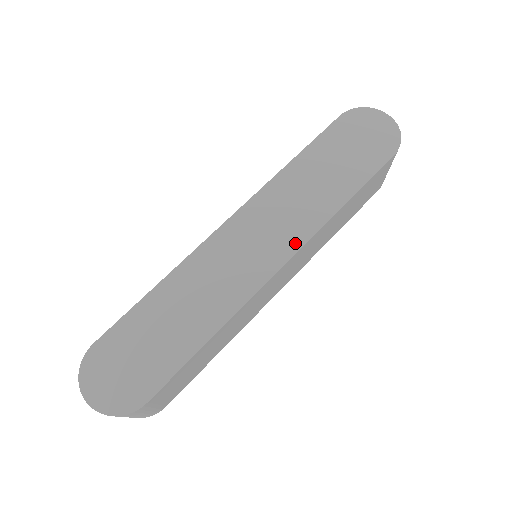
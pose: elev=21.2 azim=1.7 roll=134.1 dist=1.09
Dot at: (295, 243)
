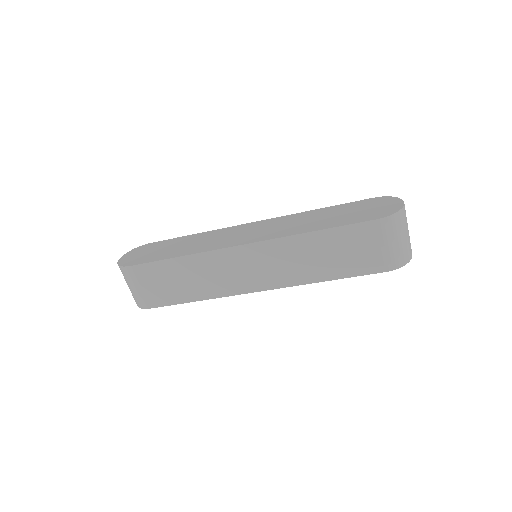
Dot at: (263, 238)
